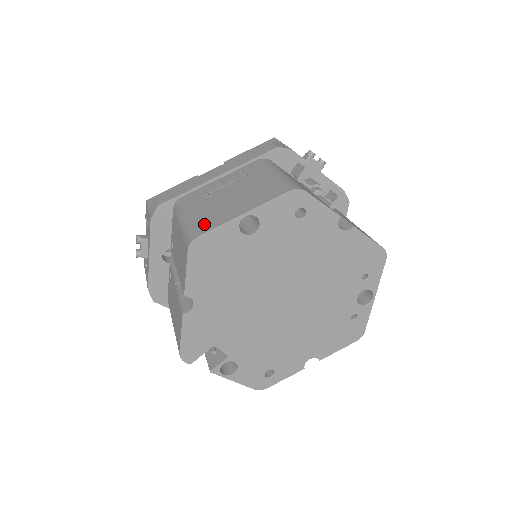
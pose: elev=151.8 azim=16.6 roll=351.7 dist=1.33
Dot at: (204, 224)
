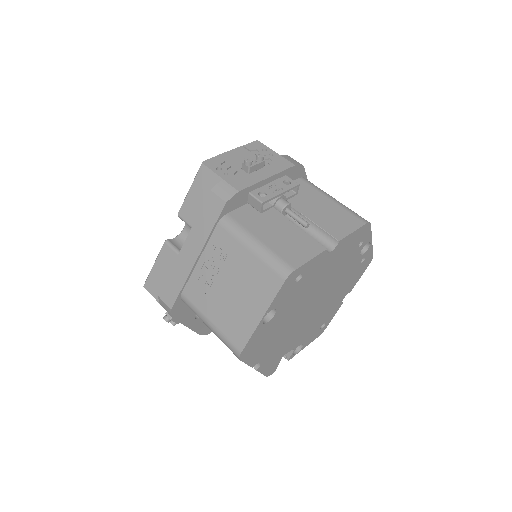
Dot at: (235, 335)
